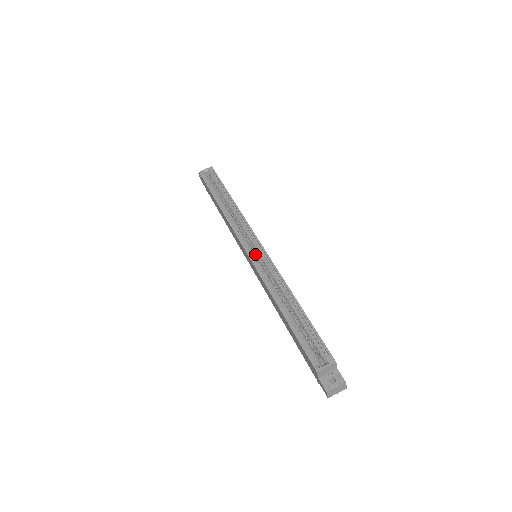
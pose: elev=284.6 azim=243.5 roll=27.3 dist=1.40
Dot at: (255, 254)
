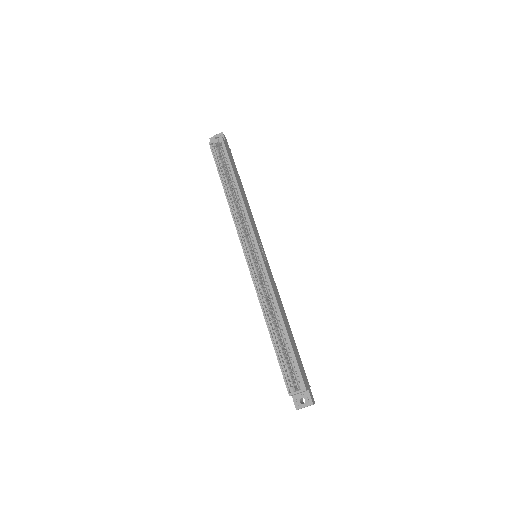
Dot at: (254, 257)
